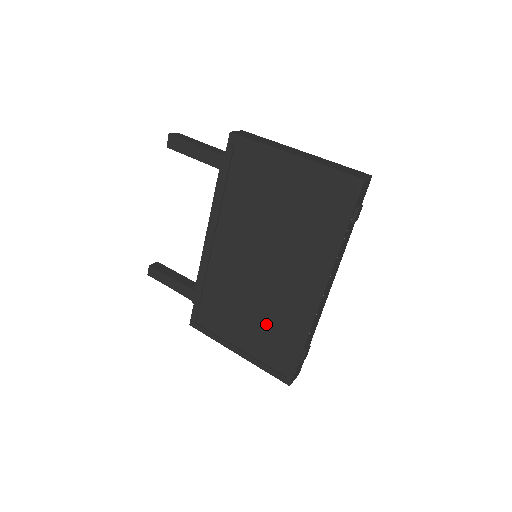
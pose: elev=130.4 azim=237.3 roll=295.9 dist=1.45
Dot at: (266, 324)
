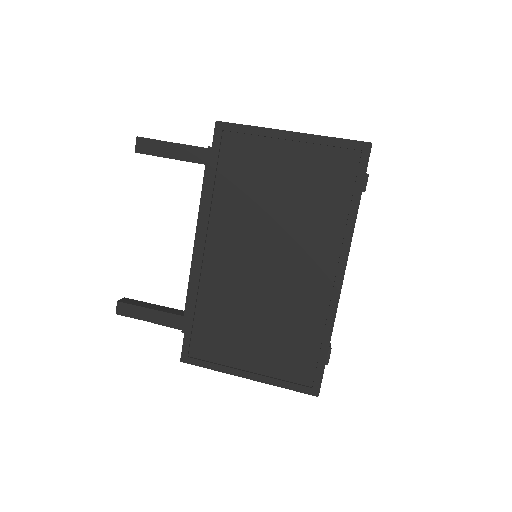
Dot at: (280, 330)
